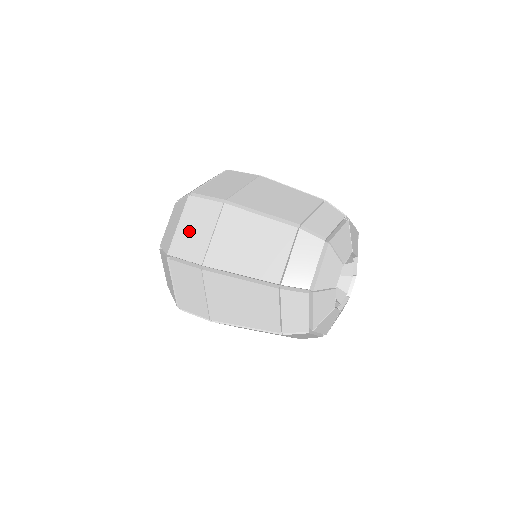
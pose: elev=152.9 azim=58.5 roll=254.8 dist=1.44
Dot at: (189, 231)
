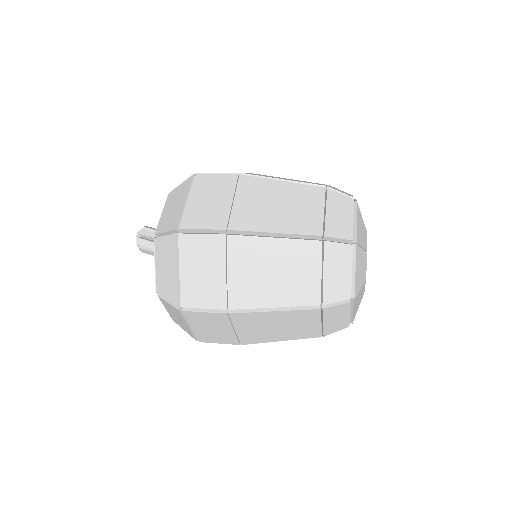
Dot at: (195, 276)
